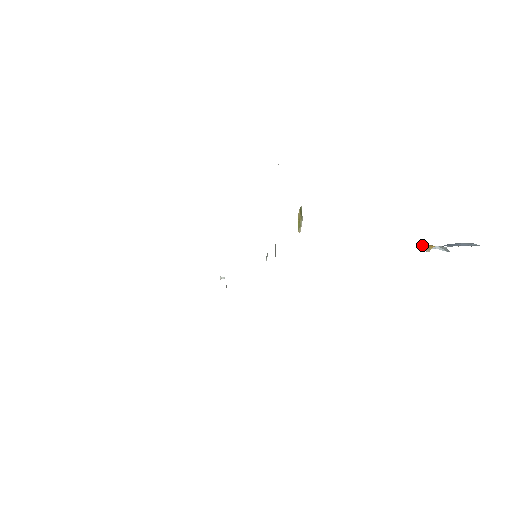
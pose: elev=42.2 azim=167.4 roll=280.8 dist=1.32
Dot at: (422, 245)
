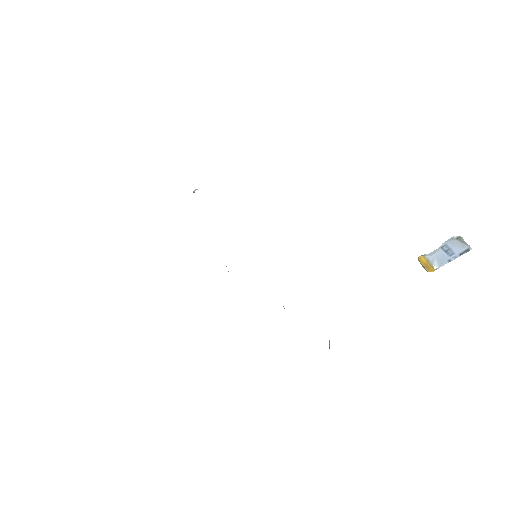
Dot at: (421, 263)
